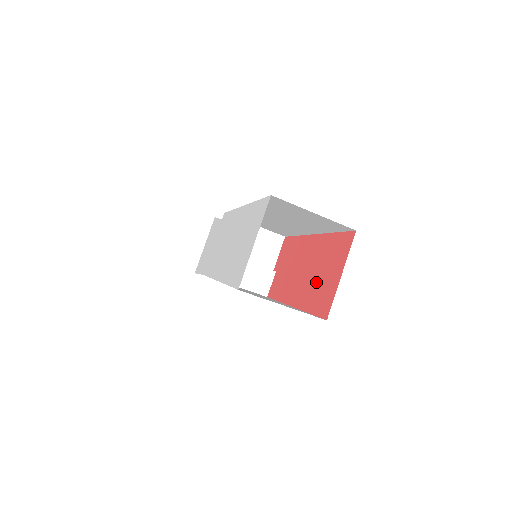
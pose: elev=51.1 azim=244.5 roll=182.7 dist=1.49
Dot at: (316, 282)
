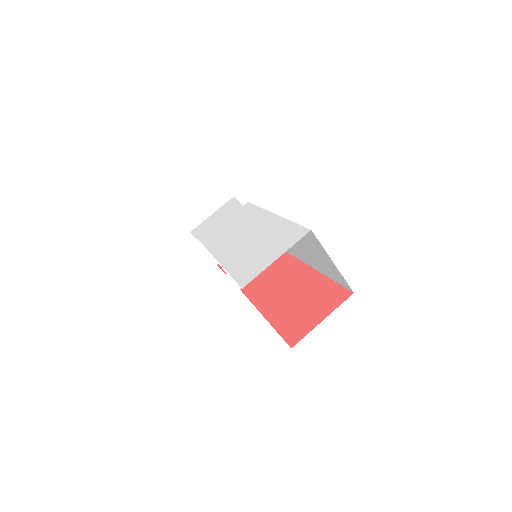
Dot at: (296, 310)
